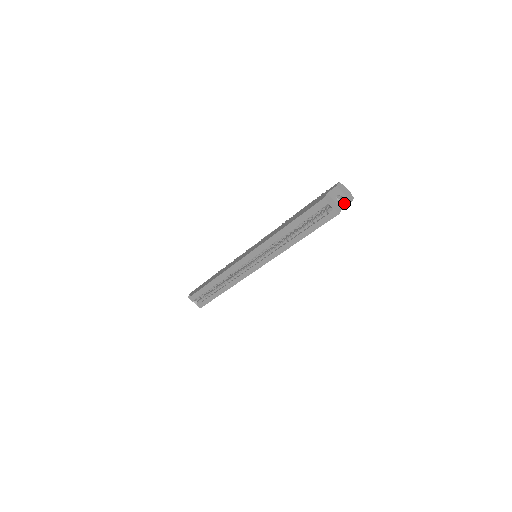
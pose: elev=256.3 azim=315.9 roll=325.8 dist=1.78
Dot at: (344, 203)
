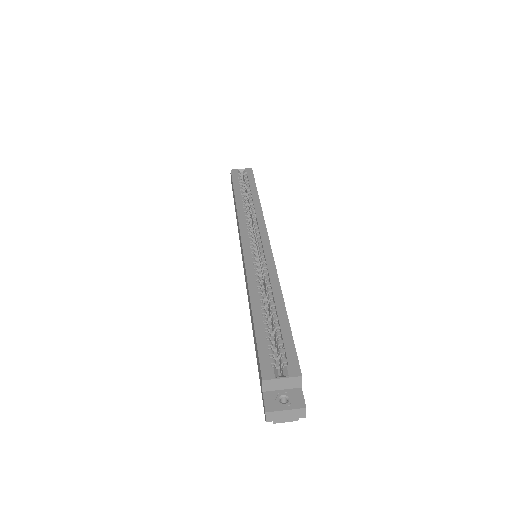
Dot at: occluded
